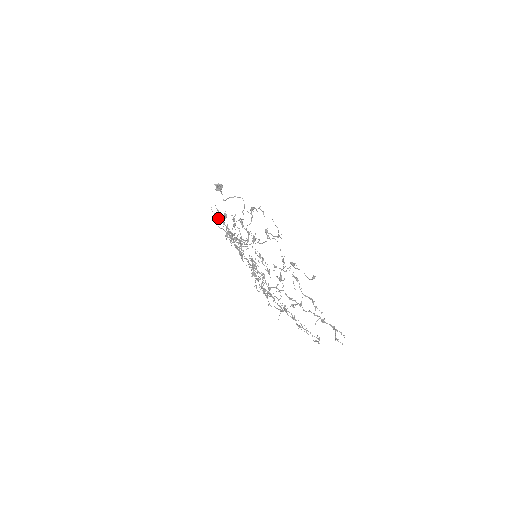
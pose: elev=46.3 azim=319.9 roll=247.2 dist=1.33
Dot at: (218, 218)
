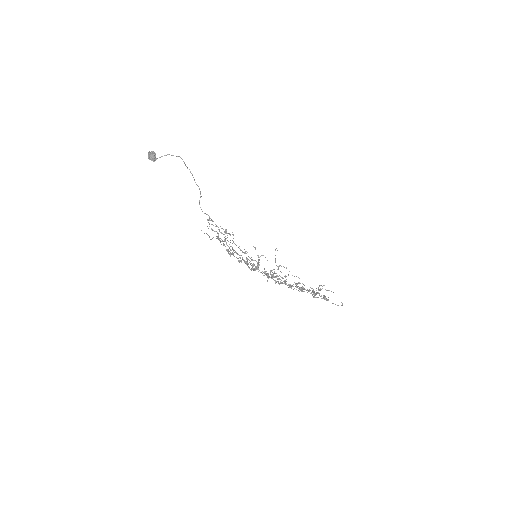
Dot at: (230, 255)
